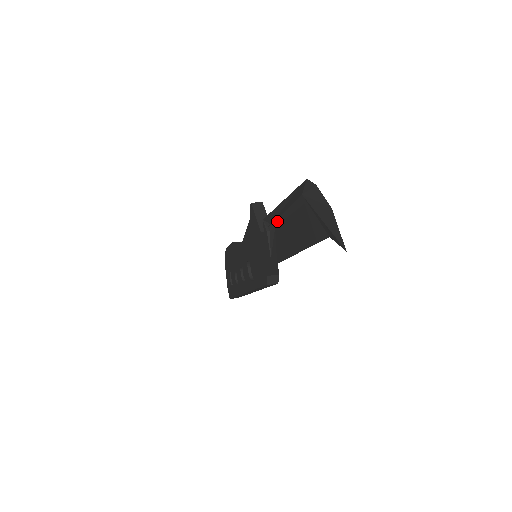
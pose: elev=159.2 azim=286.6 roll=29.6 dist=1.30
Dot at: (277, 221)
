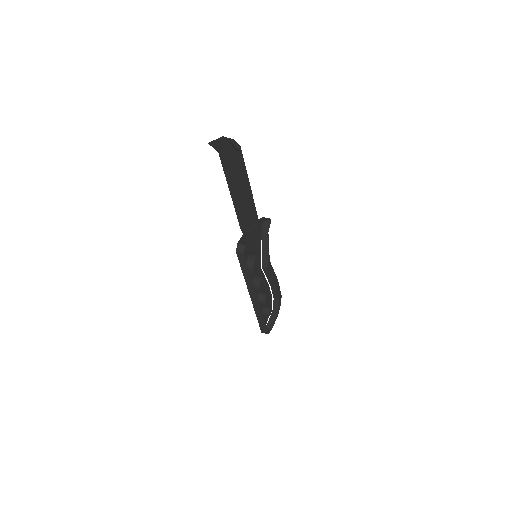
Dot at: occluded
